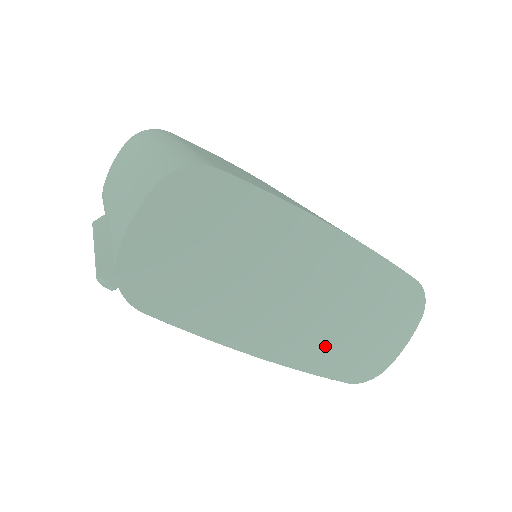
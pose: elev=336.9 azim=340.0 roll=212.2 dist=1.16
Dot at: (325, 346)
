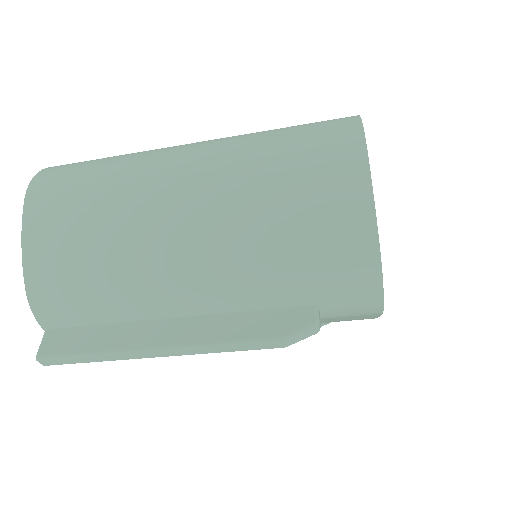
Dot at: occluded
